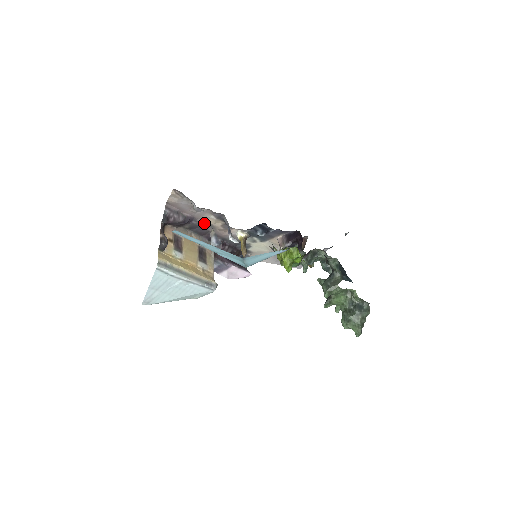
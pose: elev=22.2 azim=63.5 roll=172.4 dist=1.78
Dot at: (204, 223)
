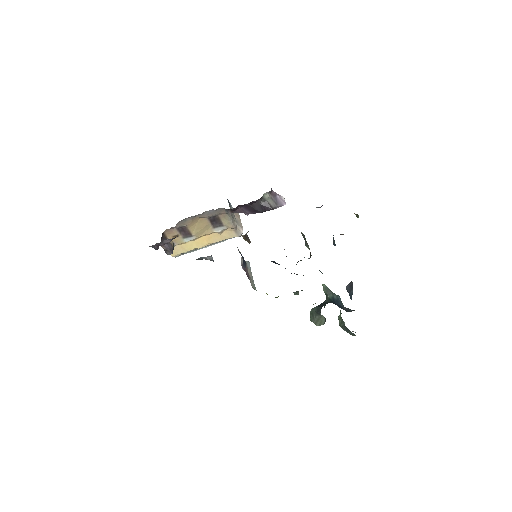
Dot at: occluded
